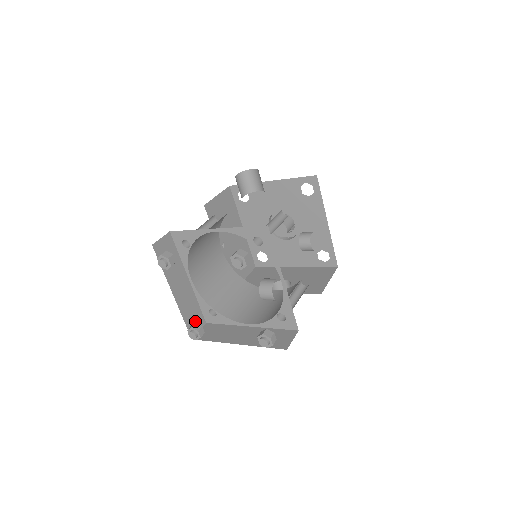
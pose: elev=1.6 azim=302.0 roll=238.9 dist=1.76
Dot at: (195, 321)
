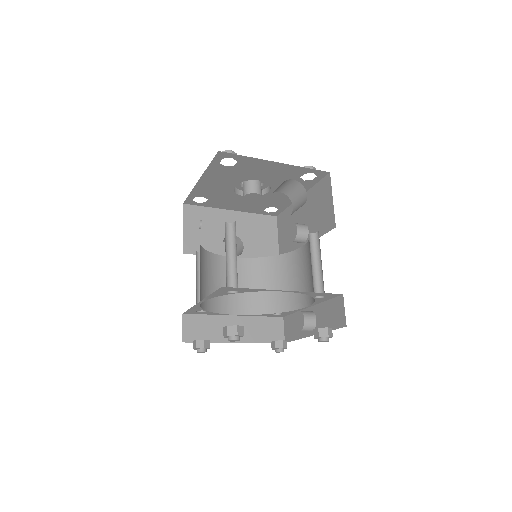
Dot at: occluded
